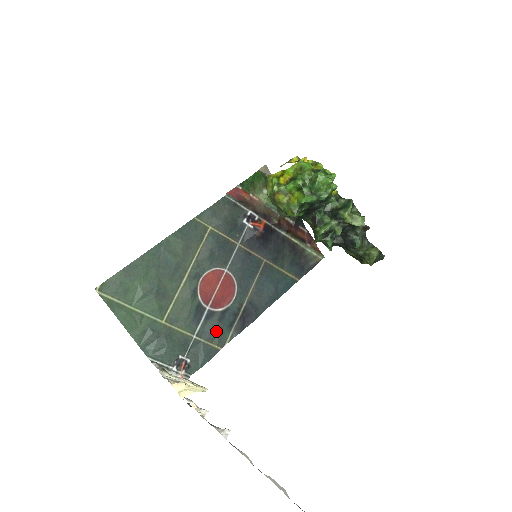
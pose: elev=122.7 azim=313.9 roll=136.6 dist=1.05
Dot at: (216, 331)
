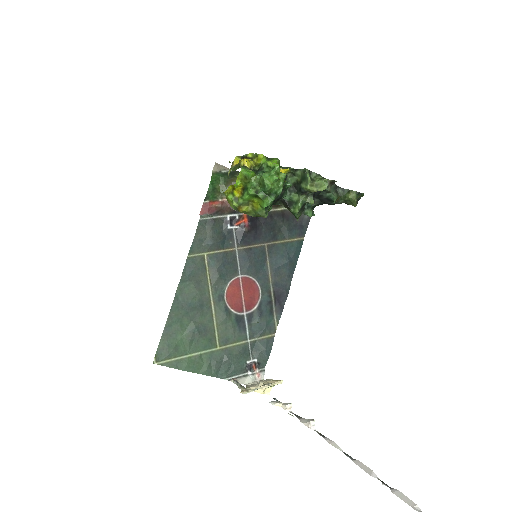
Dot at: (262, 325)
